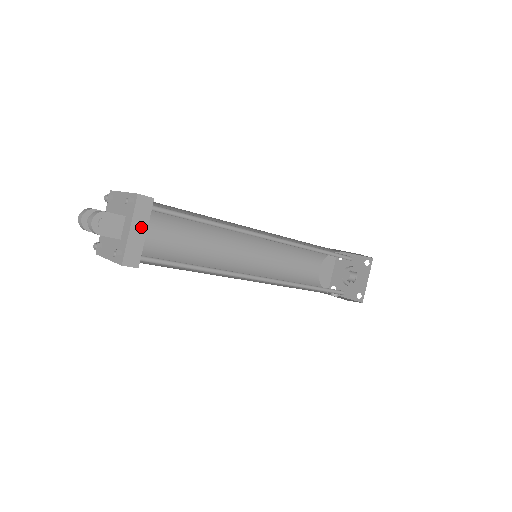
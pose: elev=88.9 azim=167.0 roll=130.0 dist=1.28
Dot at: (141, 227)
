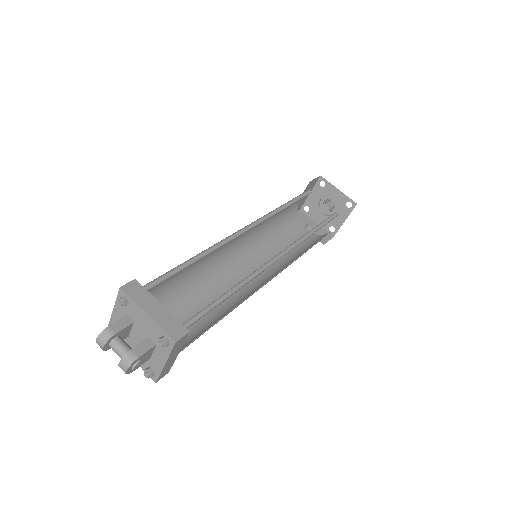
Dot at: (175, 354)
